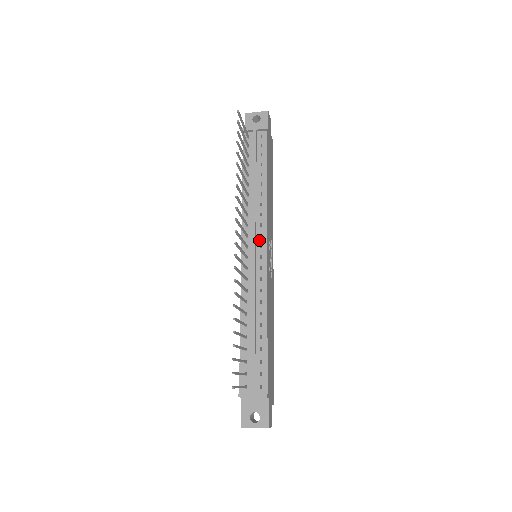
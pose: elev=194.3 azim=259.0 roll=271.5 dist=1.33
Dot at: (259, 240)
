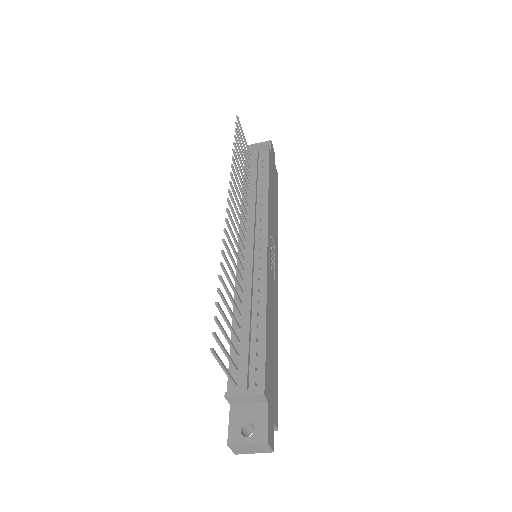
Dot at: (258, 233)
